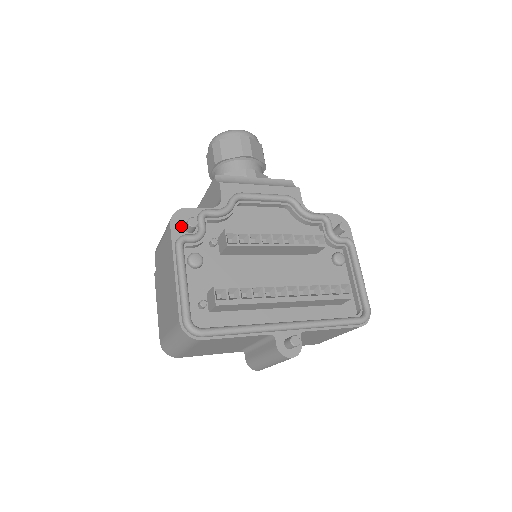
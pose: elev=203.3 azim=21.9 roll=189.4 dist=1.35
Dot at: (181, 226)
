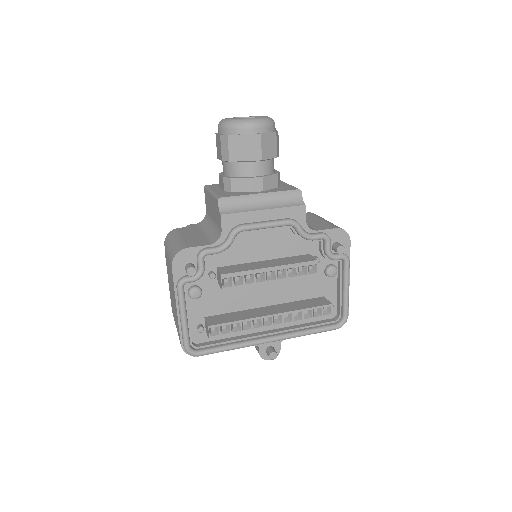
Dot at: (182, 267)
